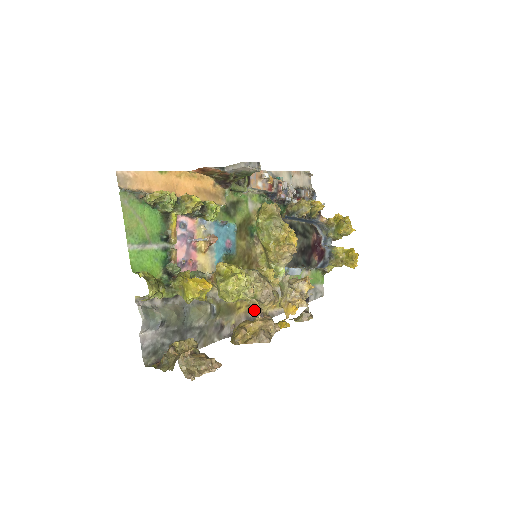
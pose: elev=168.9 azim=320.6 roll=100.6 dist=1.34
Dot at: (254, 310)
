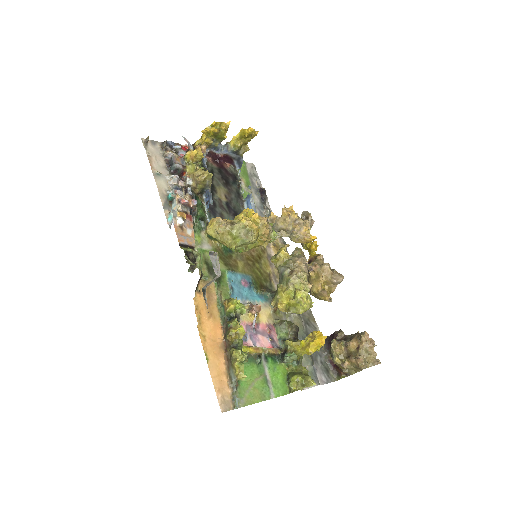
Dot at: occluded
